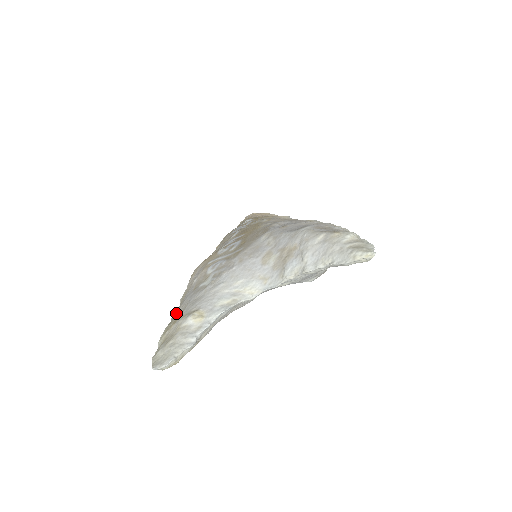
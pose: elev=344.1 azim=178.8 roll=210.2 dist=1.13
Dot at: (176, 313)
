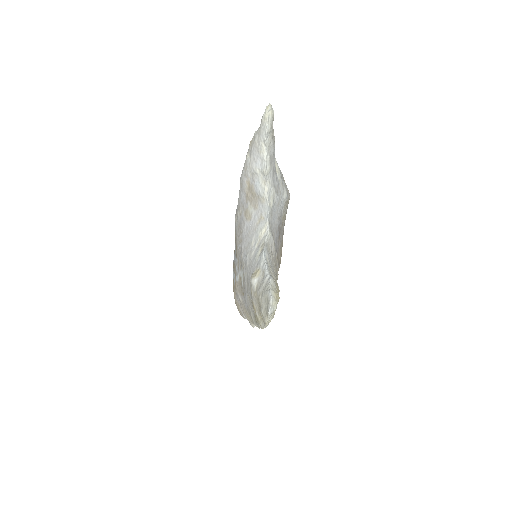
Dot at: (252, 316)
